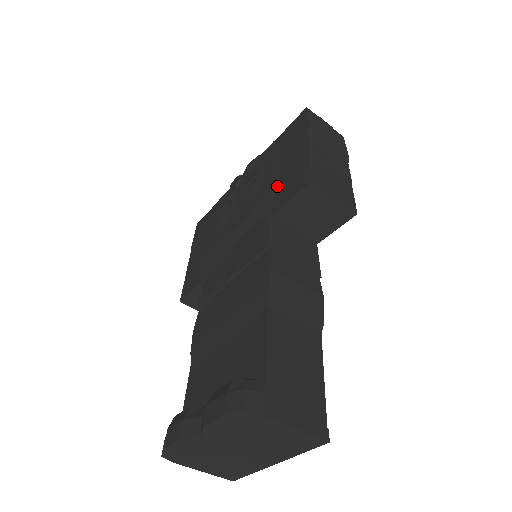
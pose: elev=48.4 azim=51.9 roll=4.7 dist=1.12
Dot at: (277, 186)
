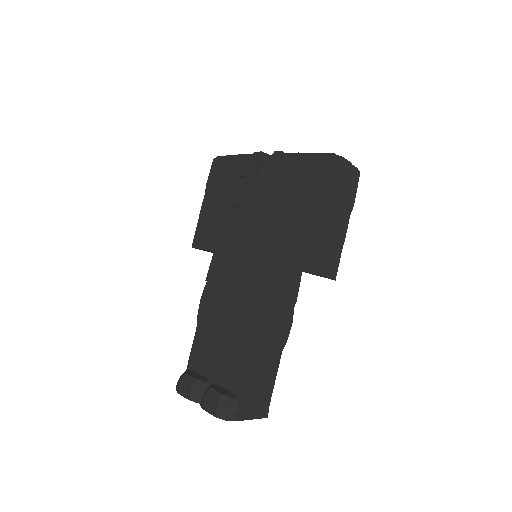
Dot at: (285, 233)
